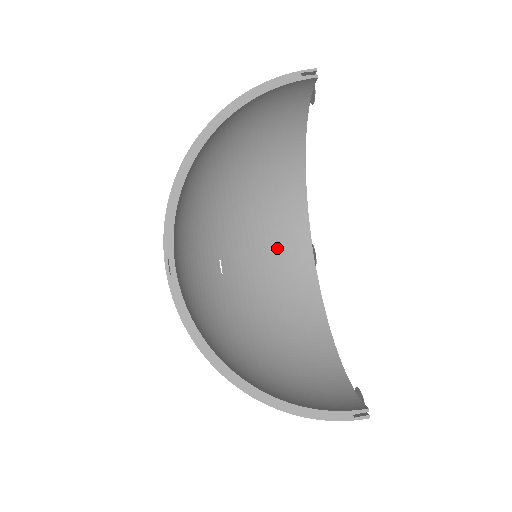
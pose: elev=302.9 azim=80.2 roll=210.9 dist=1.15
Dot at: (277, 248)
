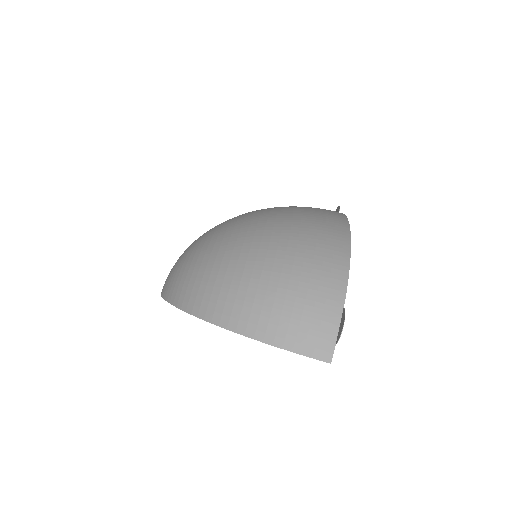
Dot at: occluded
